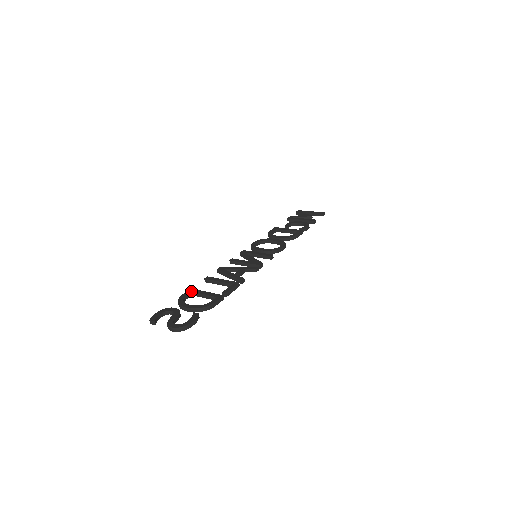
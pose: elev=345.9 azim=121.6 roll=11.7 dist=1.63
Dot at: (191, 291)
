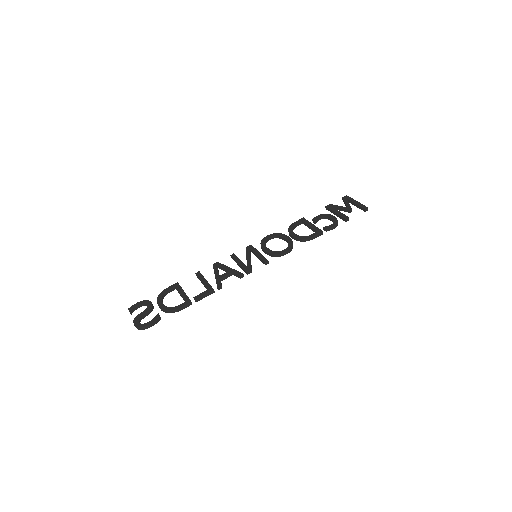
Dot at: (175, 286)
